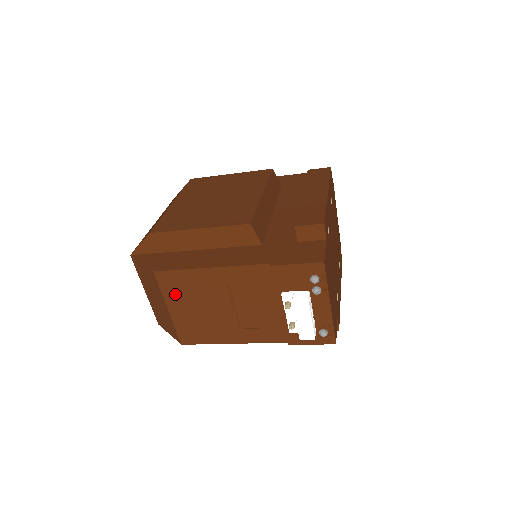
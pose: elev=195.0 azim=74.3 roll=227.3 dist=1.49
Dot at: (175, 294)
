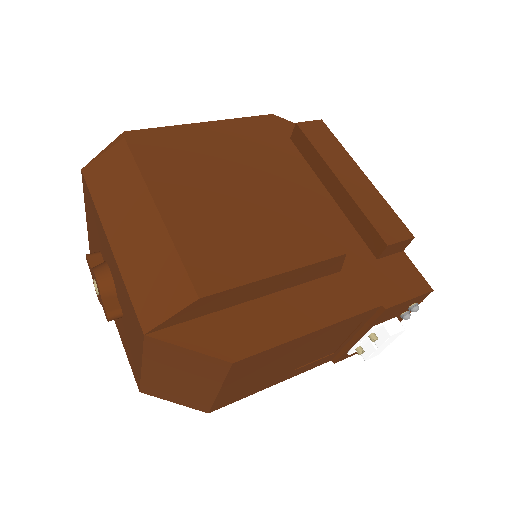
Dot at: (243, 373)
